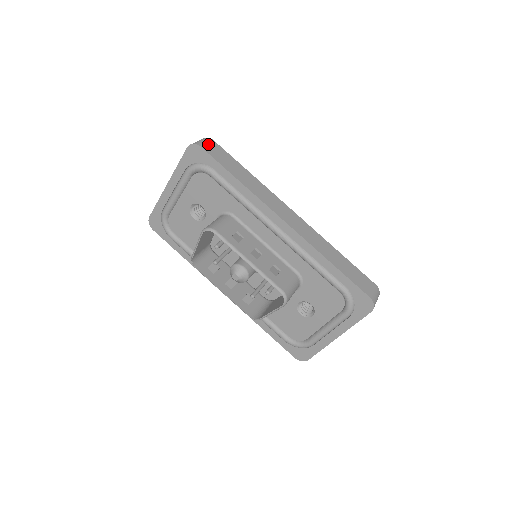
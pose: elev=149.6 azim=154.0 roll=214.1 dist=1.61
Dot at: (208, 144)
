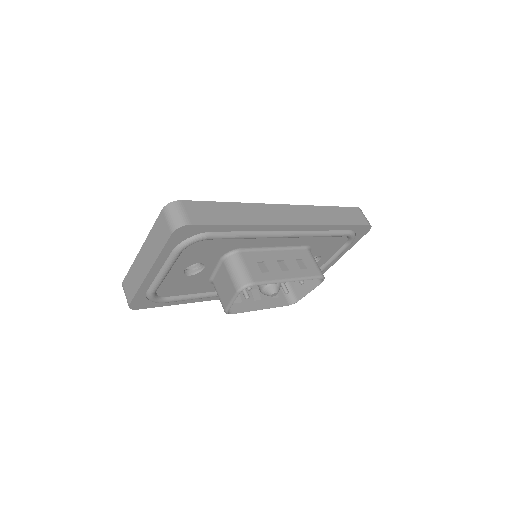
Dot at: (187, 212)
